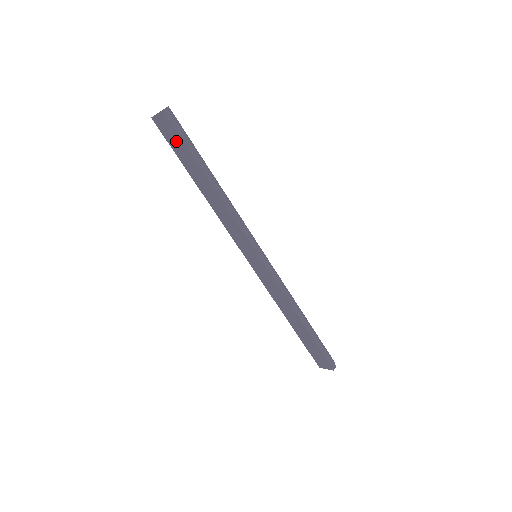
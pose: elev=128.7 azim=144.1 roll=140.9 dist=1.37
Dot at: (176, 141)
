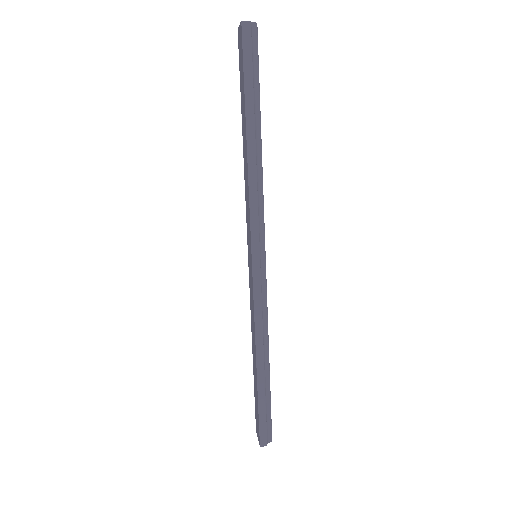
Dot at: (242, 68)
